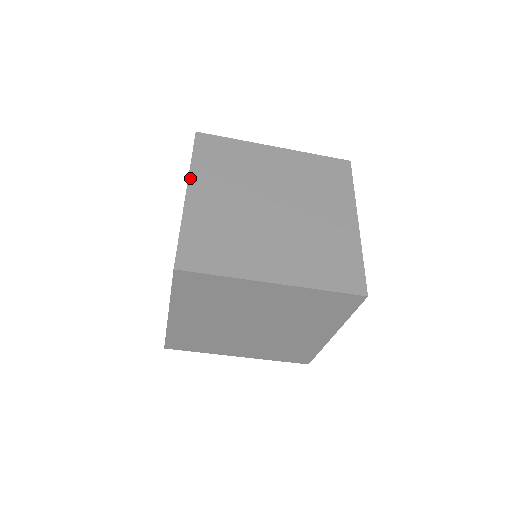
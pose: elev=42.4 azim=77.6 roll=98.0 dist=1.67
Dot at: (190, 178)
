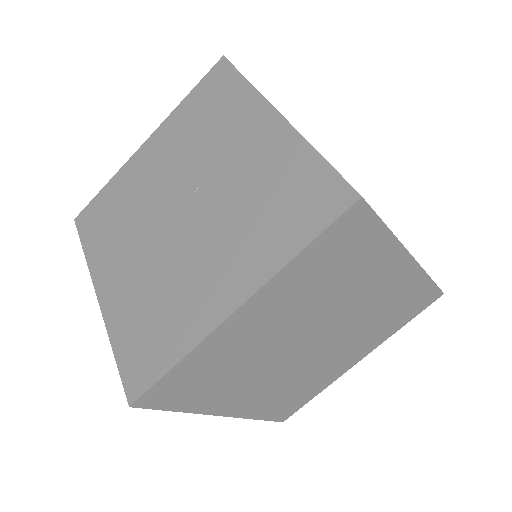
Dot at: (92, 276)
